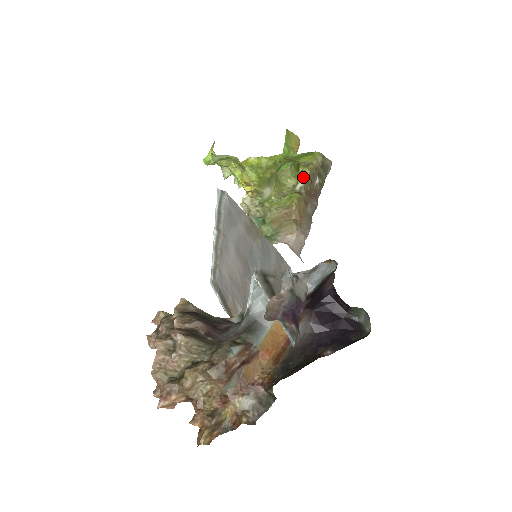
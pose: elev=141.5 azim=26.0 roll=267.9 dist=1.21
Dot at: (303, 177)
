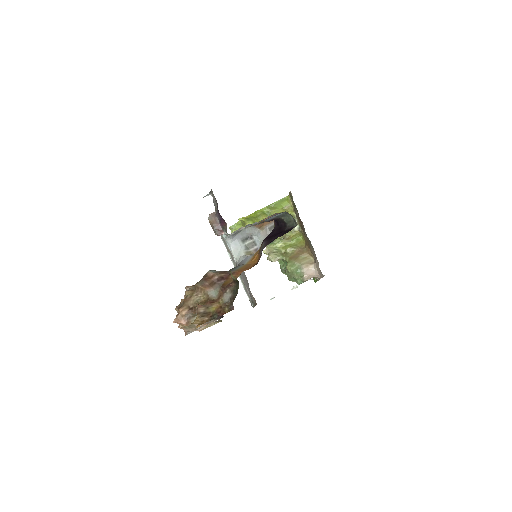
Dot at: occluded
